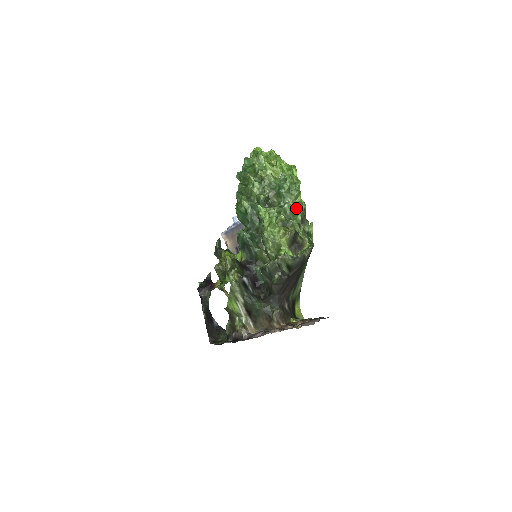
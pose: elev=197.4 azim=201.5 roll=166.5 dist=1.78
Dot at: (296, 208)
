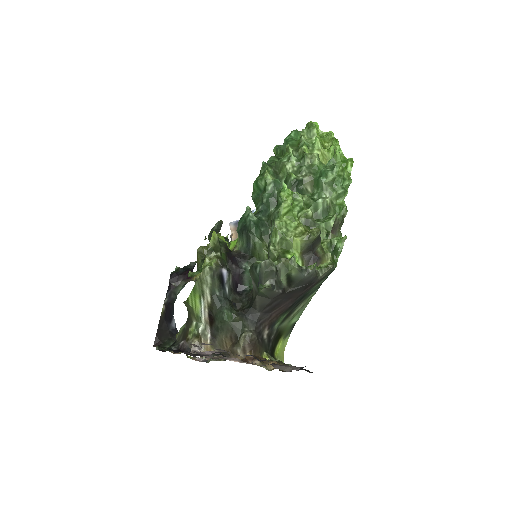
Dot at: (332, 210)
